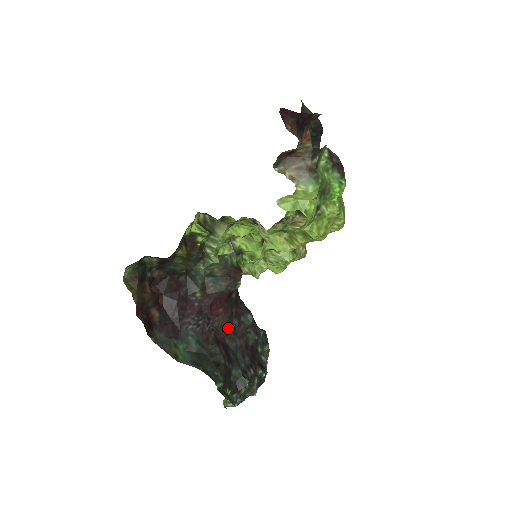
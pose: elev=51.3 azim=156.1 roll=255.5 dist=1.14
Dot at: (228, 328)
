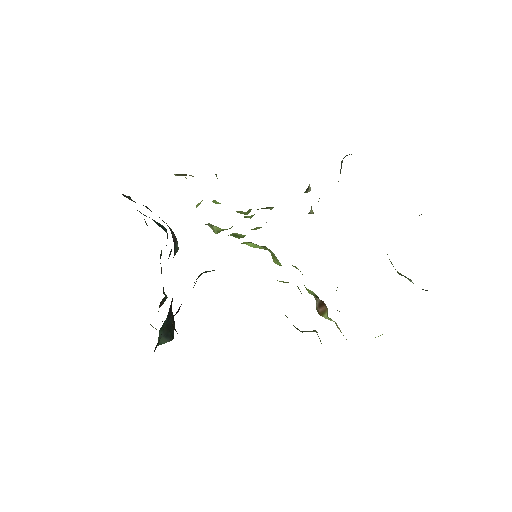
Dot at: occluded
